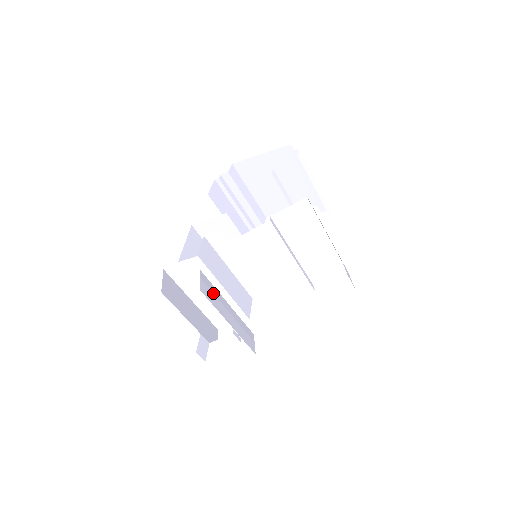
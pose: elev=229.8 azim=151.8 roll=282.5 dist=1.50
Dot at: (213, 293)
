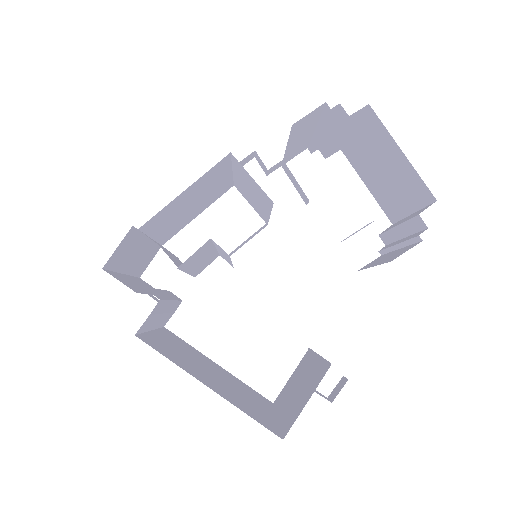
Dot at: (157, 314)
